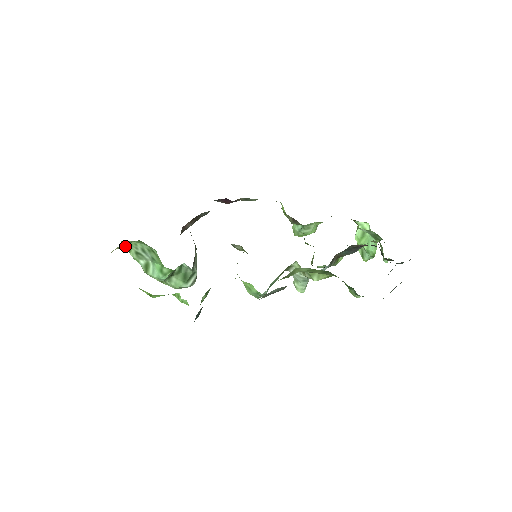
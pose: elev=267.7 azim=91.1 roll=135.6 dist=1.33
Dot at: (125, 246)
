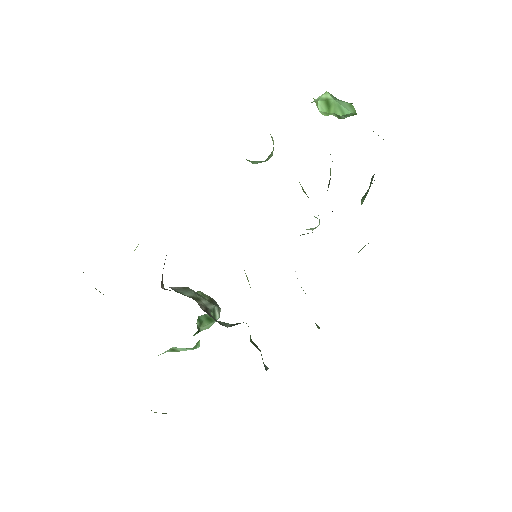
Dot at: occluded
